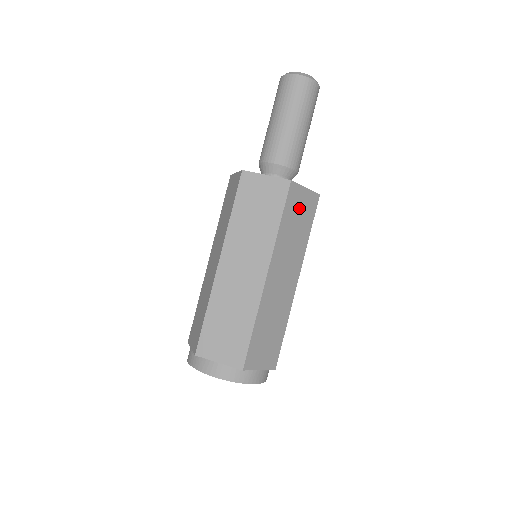
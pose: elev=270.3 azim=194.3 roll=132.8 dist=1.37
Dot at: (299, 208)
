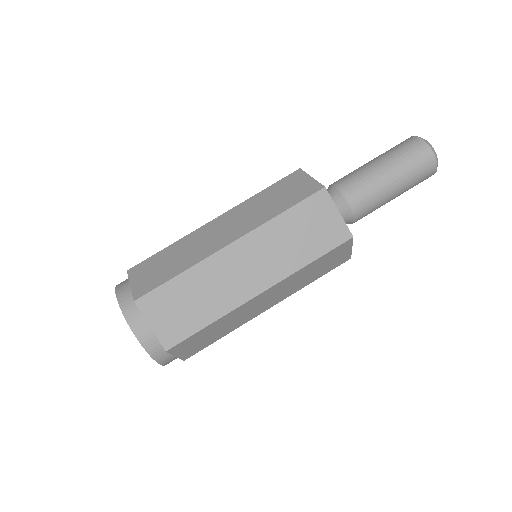
Dot at: (316, 222)
